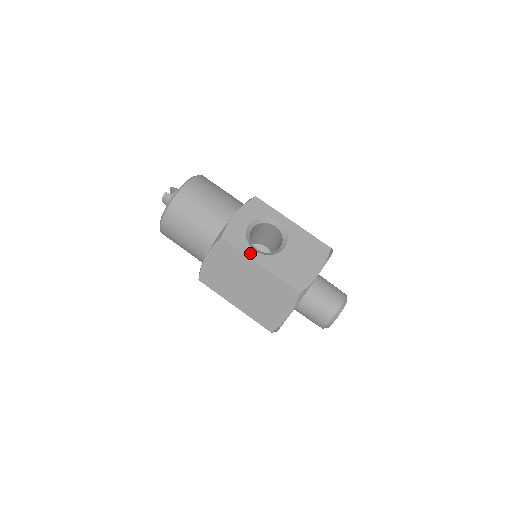
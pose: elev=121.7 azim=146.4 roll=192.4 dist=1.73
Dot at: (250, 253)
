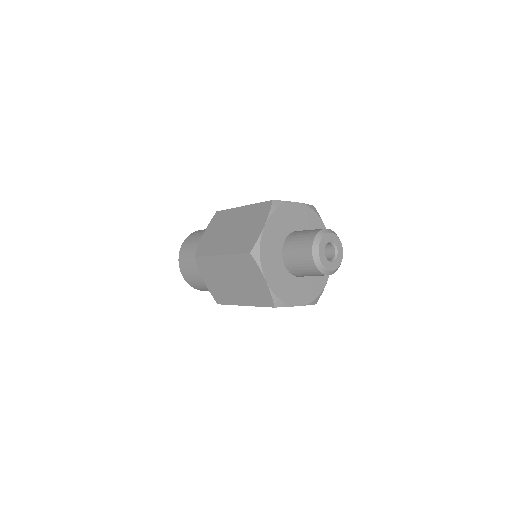
Dot at: occluded
